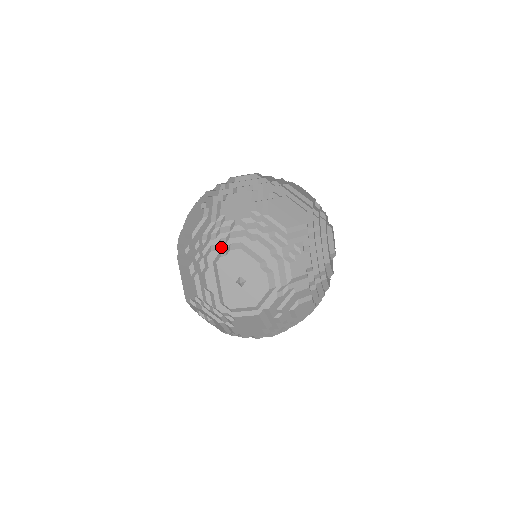
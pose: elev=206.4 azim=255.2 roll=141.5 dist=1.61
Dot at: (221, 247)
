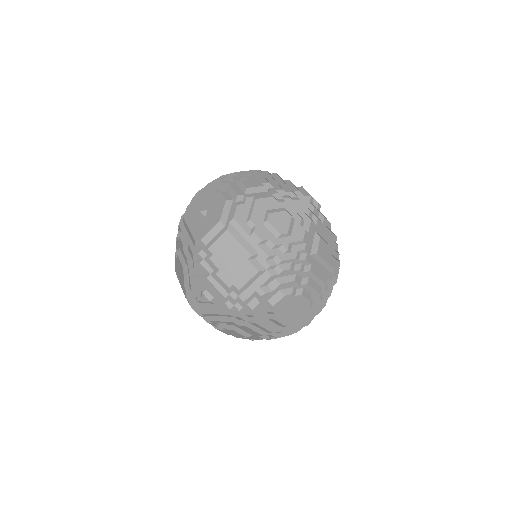
Dot at: occluded
